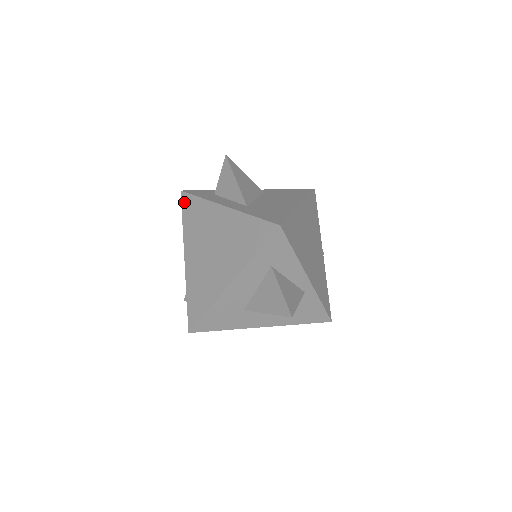
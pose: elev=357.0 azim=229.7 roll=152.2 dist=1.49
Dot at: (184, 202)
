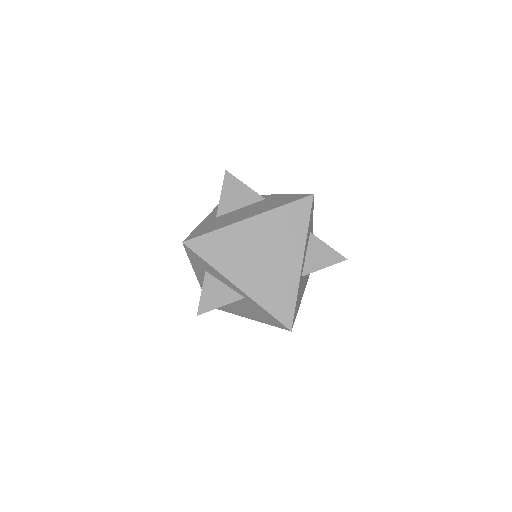
Dot at: occluded
